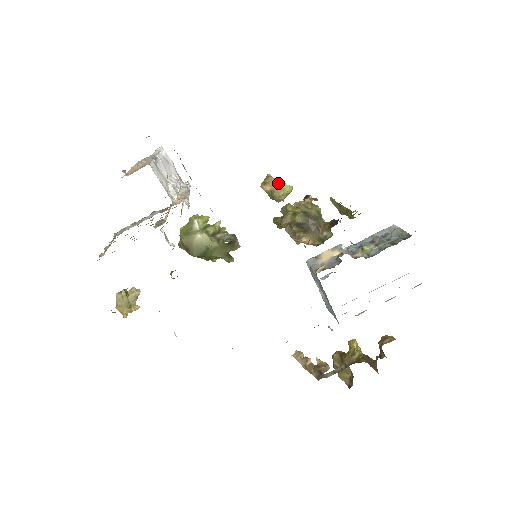
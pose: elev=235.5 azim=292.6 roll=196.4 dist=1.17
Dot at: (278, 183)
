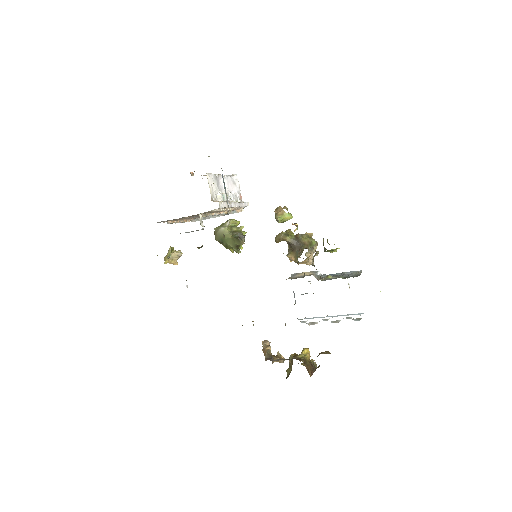
Dot at: (282, 210)
